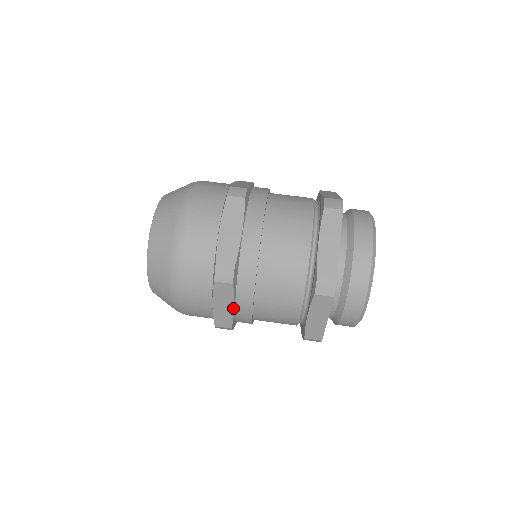
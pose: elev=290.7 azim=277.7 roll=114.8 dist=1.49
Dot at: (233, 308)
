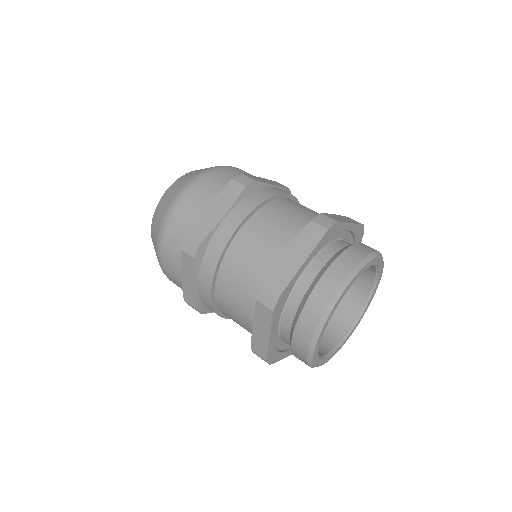
Dot at: (223, 216)
